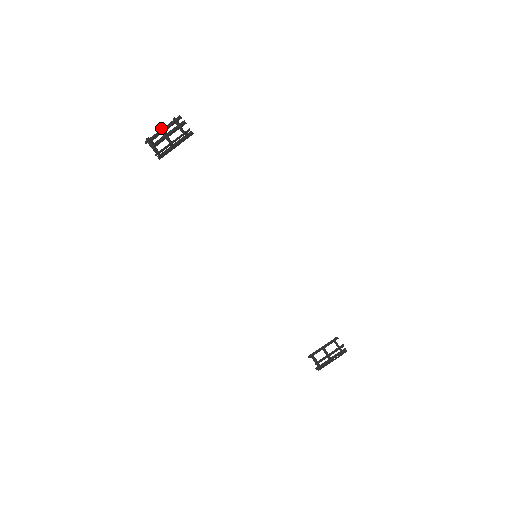
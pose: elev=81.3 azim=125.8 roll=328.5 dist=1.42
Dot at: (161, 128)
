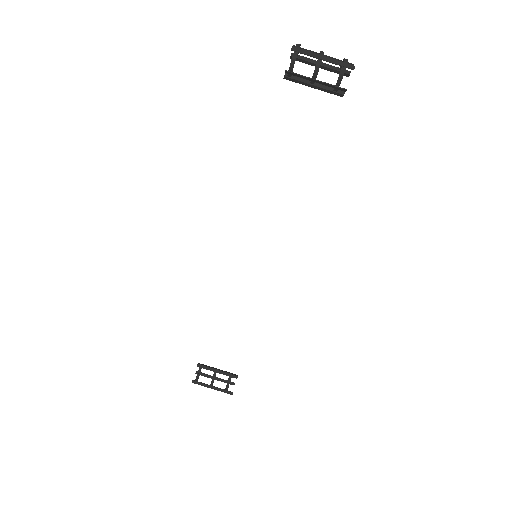
Dot at: (323, 54)
